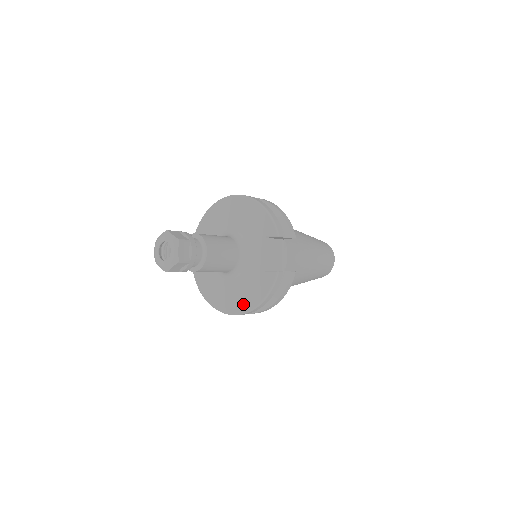
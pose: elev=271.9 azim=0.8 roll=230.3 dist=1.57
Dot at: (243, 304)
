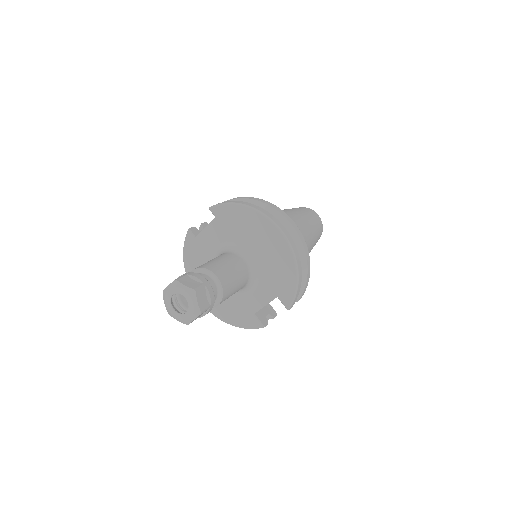
Dot at: (216, 308)
